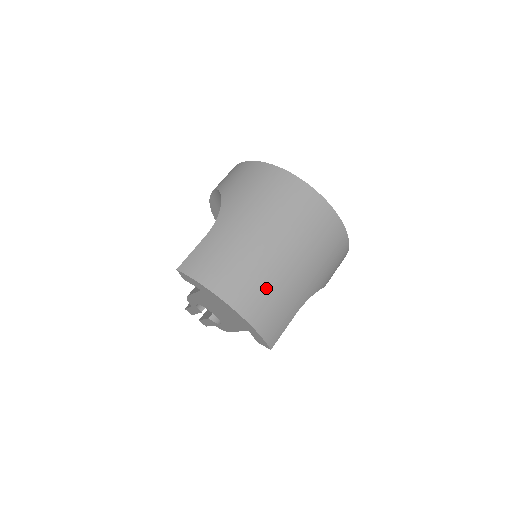
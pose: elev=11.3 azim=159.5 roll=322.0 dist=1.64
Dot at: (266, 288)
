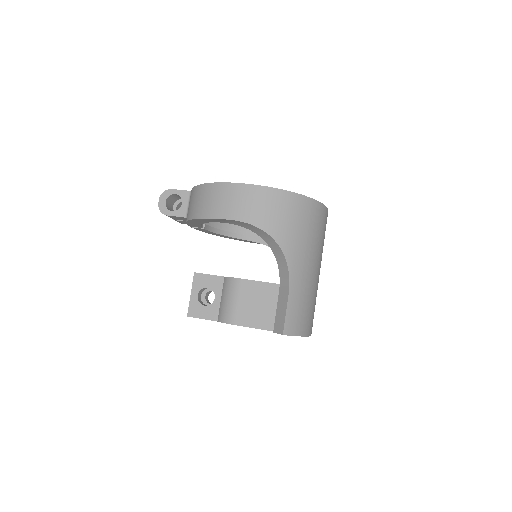
Dot at: occluded
